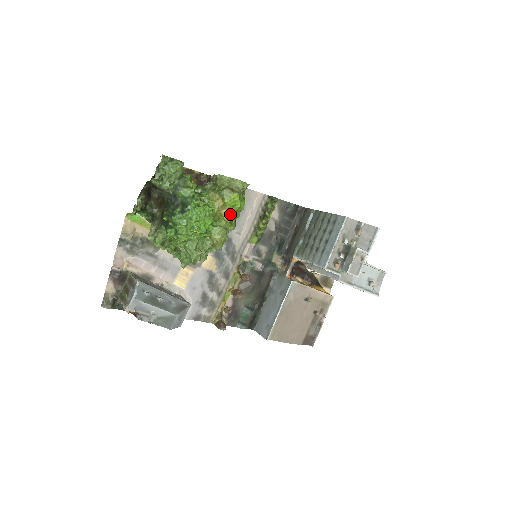
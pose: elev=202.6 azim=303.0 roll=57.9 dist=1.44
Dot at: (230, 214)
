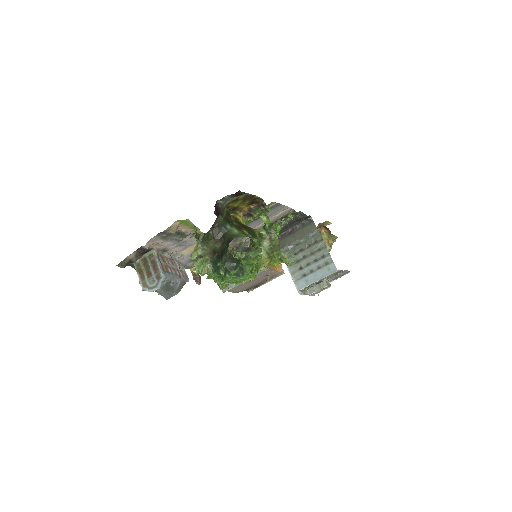
Dot at: occluded
